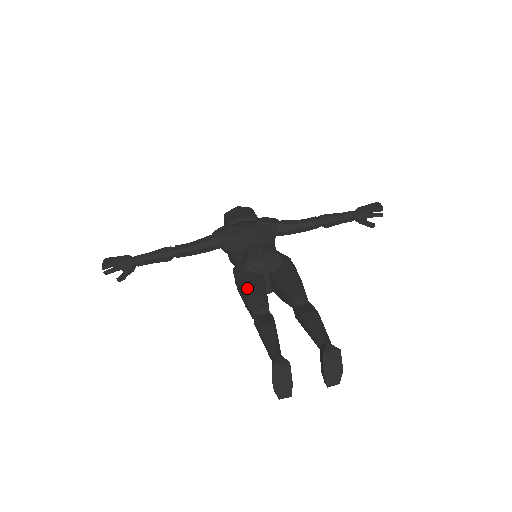
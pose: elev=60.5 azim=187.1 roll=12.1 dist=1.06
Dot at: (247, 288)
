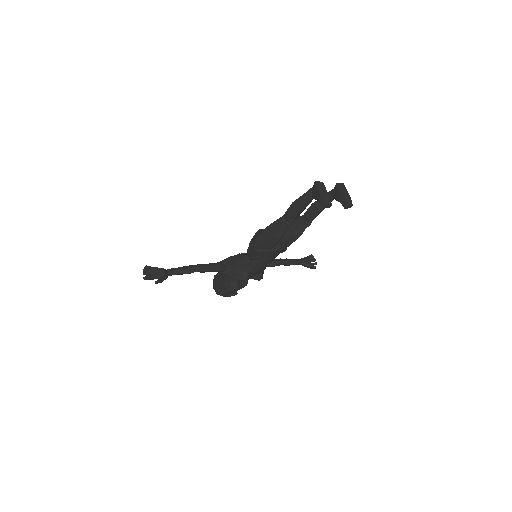
Dot at: (269, 225)
